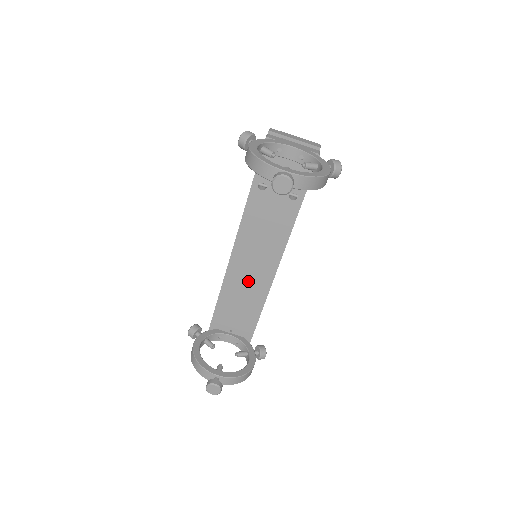
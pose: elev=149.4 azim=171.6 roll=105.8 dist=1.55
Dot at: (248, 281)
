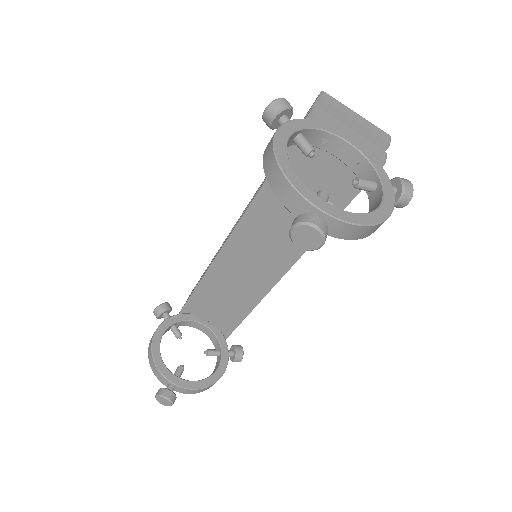
Dot at: (239, 280)
